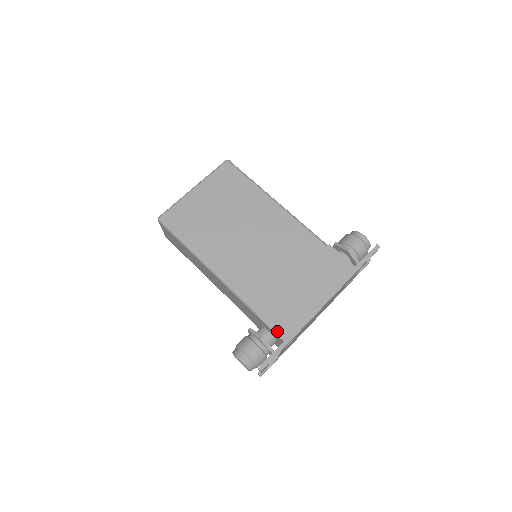
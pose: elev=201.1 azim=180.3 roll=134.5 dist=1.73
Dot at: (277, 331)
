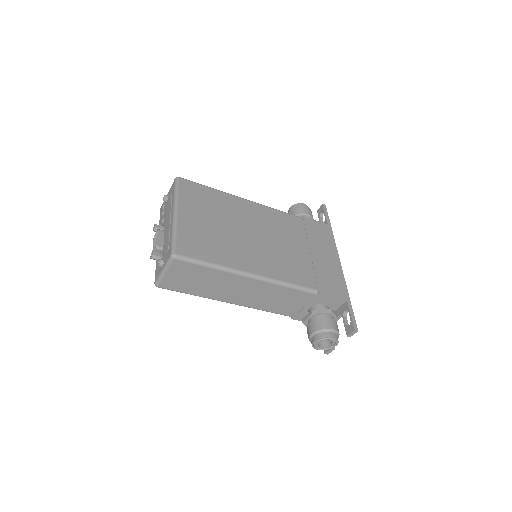
Dot at: (338, 296)
